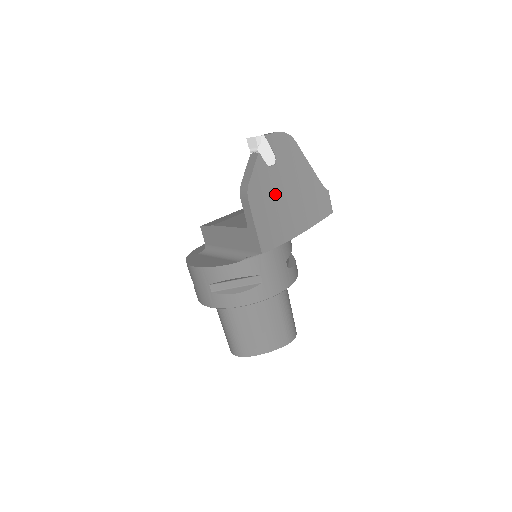
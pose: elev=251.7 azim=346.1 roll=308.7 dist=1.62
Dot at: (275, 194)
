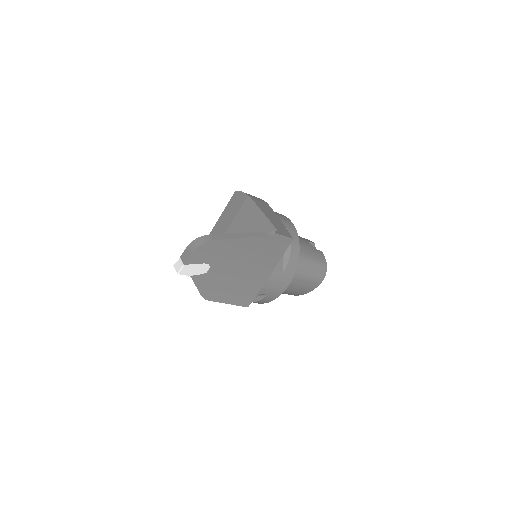
Dot at: (228, 277)
